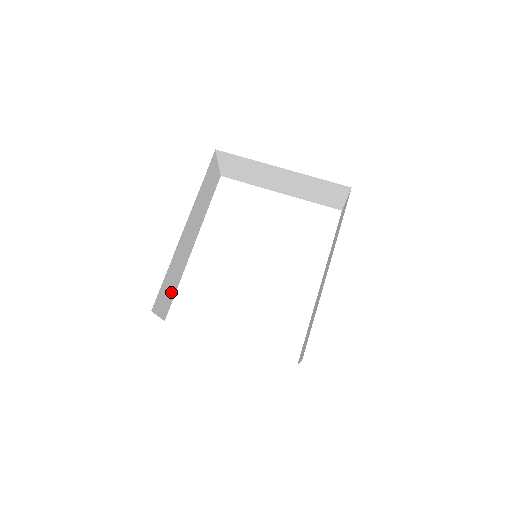
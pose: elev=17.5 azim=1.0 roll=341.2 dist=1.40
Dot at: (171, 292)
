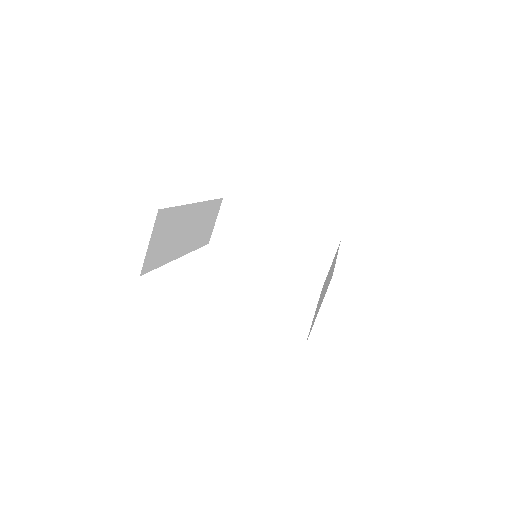
Dot at: (159, 252)
